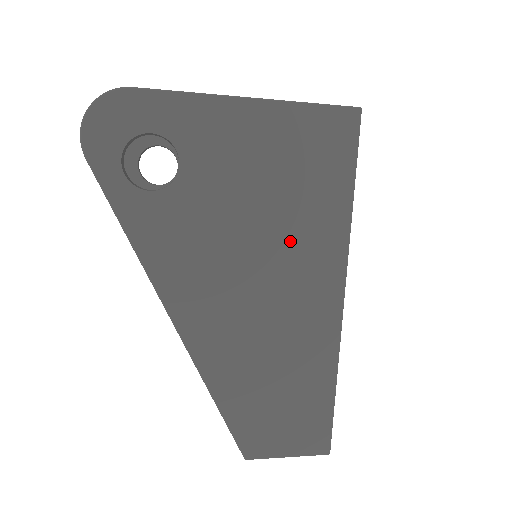
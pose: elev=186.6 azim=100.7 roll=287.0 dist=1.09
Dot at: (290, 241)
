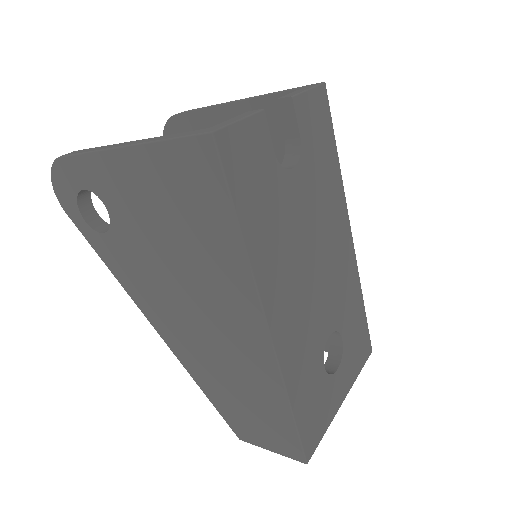
Dot at: (202, 274)
